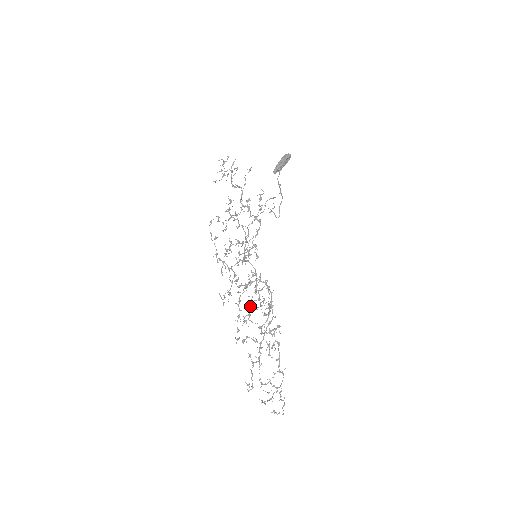
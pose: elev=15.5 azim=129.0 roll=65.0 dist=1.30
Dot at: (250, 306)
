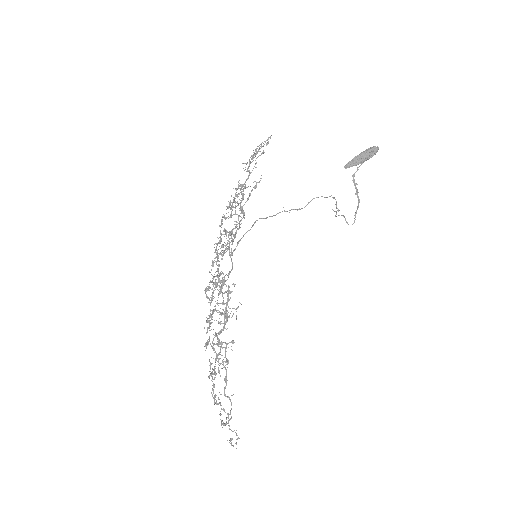
Dot at: (215, 308)
